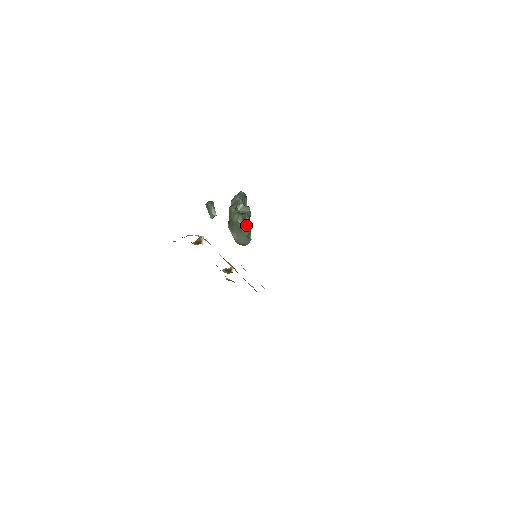
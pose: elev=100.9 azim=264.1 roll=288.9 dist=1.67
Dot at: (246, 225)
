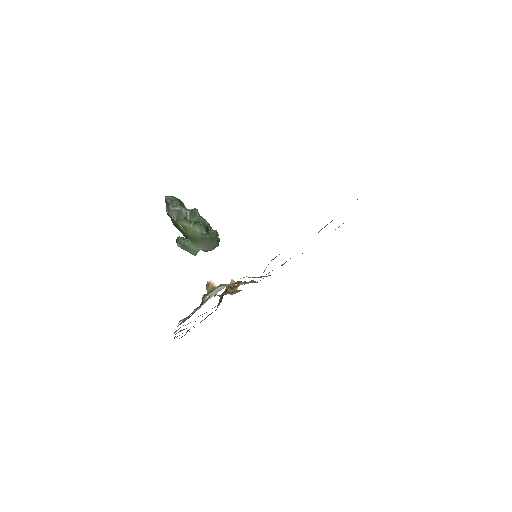
Dot at: (211, 230)
